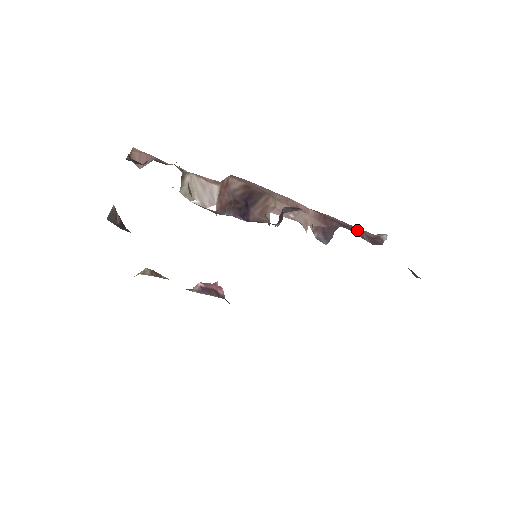
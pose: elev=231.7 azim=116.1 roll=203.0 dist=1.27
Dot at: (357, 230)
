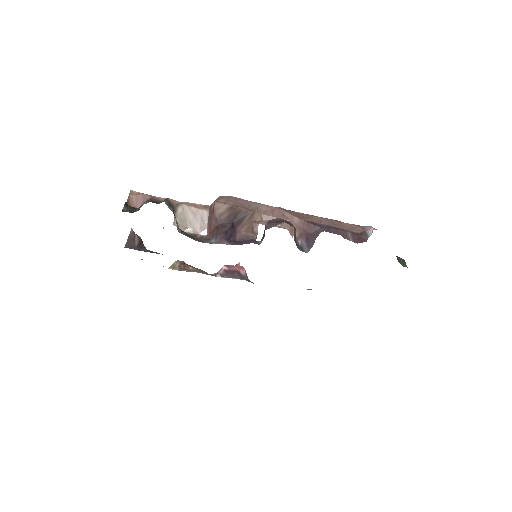
Dot at: (342, 229)
